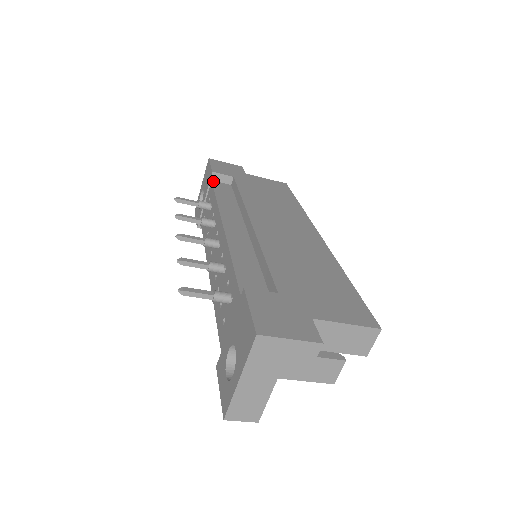
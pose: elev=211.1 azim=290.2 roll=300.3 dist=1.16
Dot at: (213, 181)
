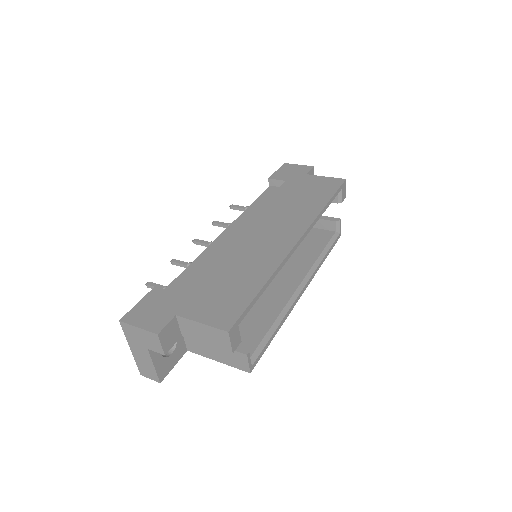
Dot at: (270, 186)
